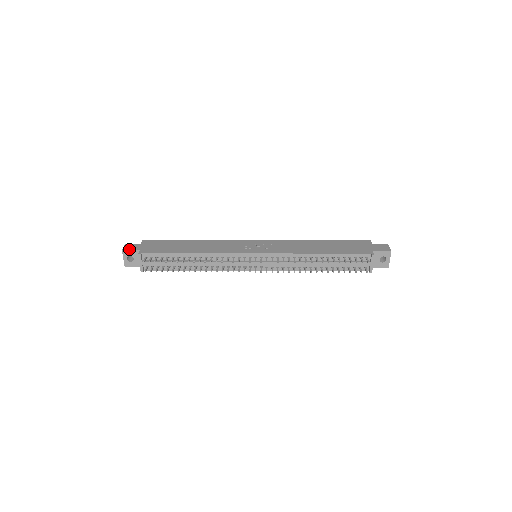
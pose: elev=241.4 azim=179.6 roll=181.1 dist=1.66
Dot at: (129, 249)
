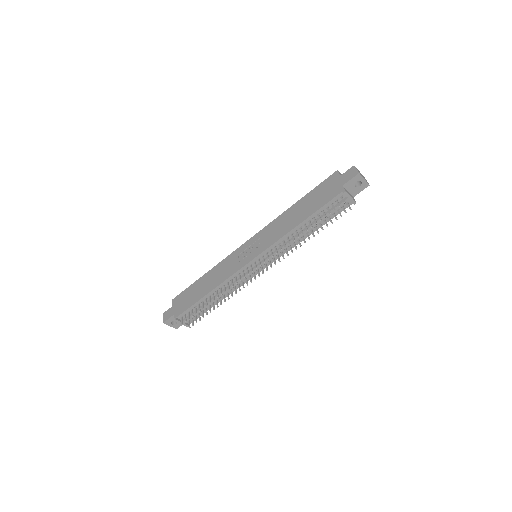
Dot at: (167, 319)
